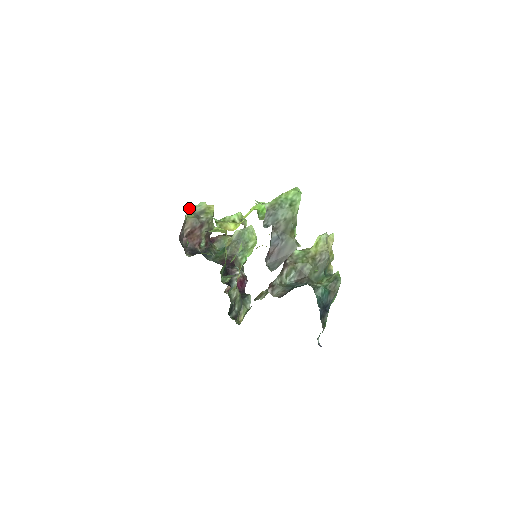
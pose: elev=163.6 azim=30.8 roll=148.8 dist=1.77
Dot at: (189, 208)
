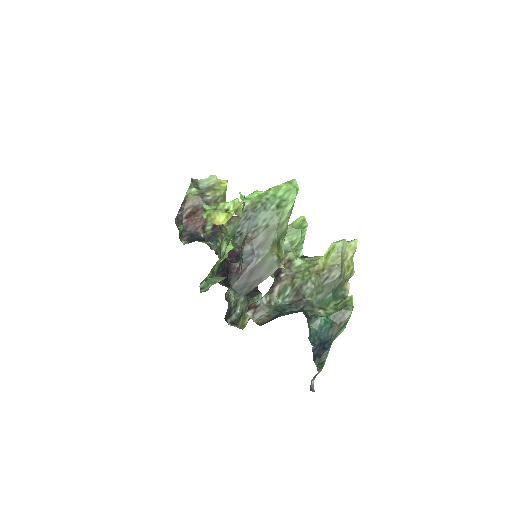
Dot at: (193, 183)
